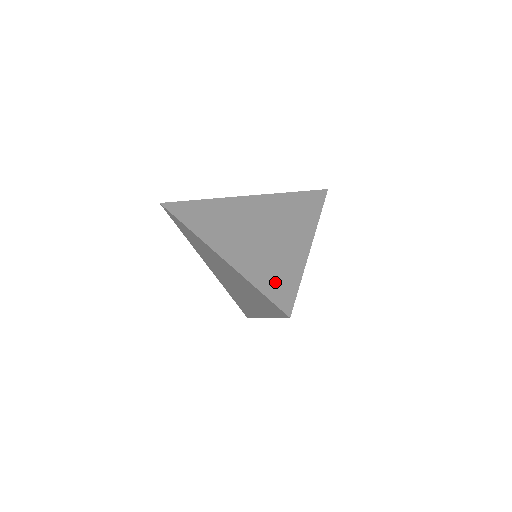
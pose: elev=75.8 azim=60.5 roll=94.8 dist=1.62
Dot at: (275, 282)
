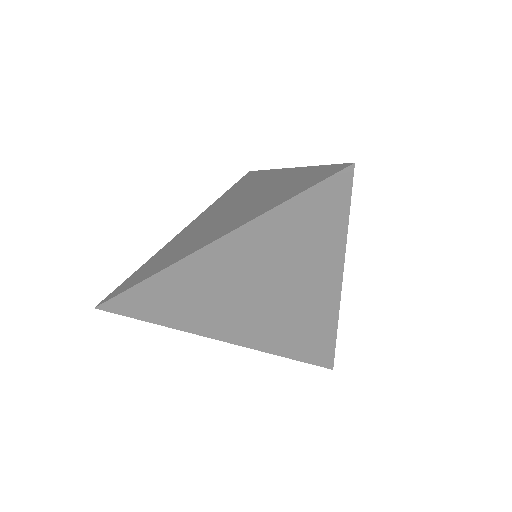
Dot at: (296, 186)
